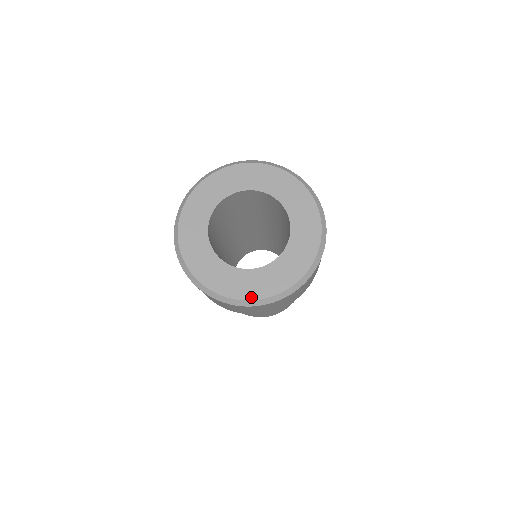
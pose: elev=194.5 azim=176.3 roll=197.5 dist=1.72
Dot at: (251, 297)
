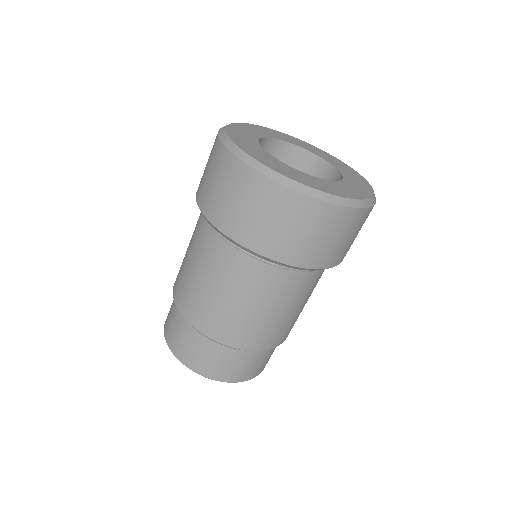
Dot at: (315, 187)
